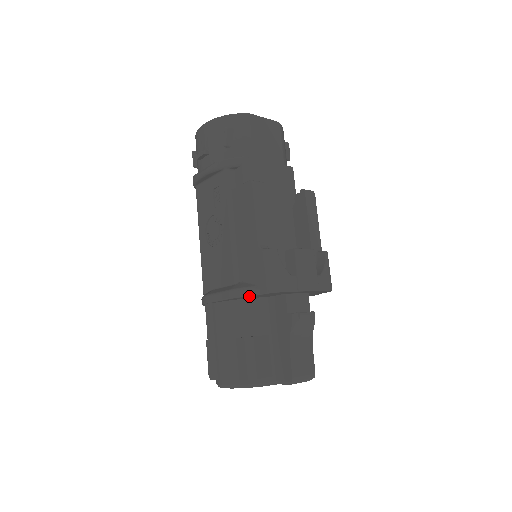
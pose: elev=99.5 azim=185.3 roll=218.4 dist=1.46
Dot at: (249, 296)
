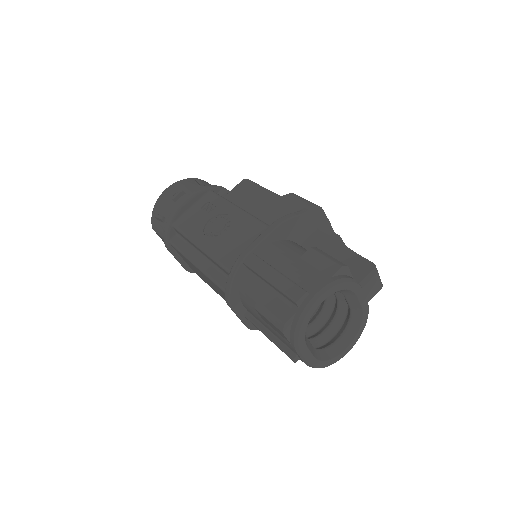
Dot at: (296, 218)
